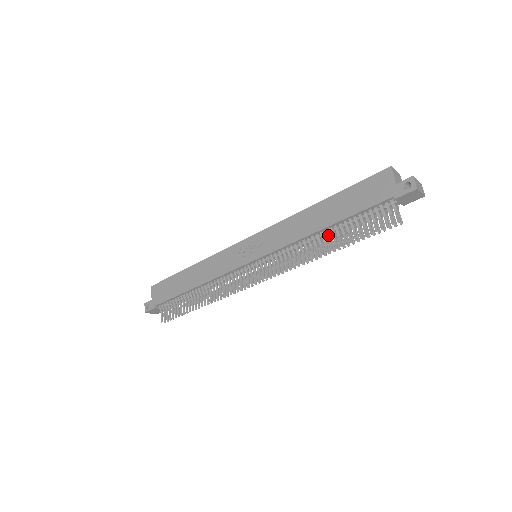
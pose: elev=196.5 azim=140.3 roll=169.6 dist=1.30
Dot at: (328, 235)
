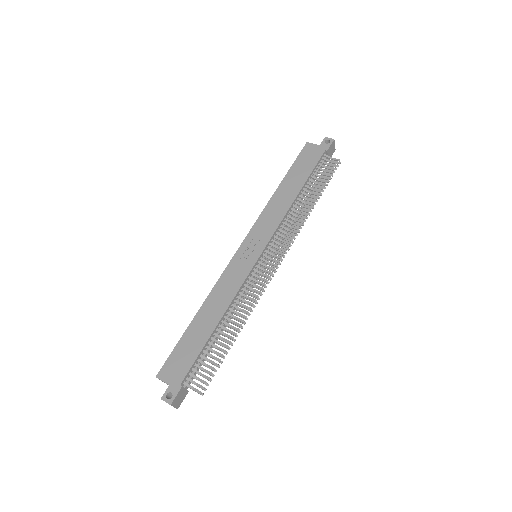
Dot at: (303, 197)
